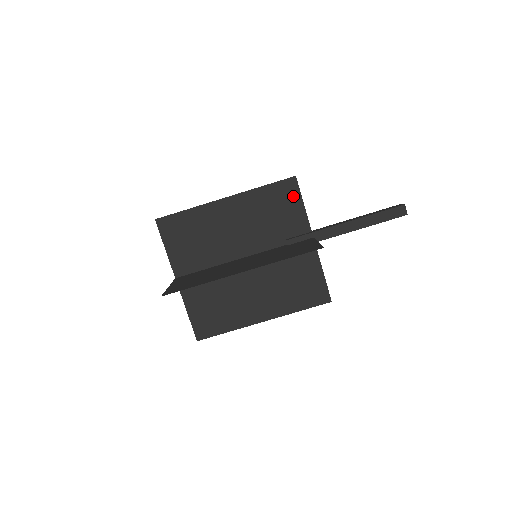
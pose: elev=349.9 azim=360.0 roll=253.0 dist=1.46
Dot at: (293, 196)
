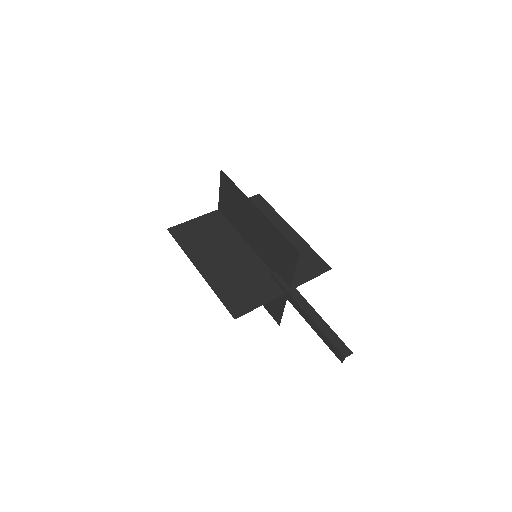
Dot at: (292, 259)
